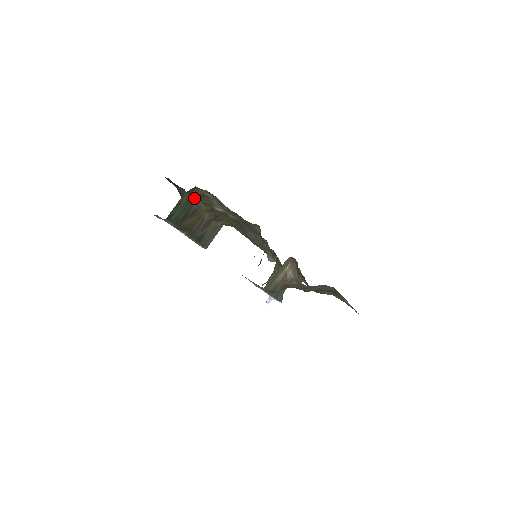
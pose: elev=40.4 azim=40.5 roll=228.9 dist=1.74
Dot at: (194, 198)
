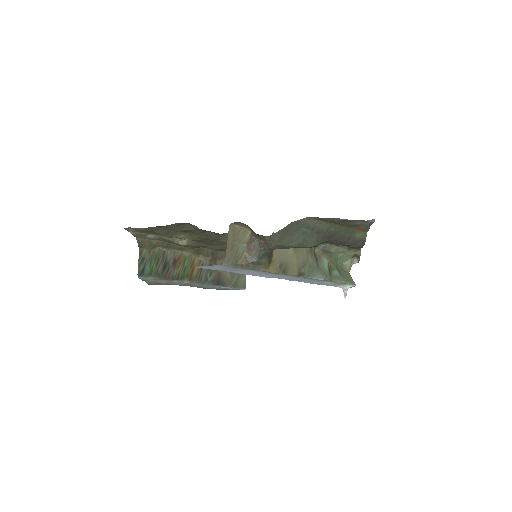
Dot at: (161, 250)
